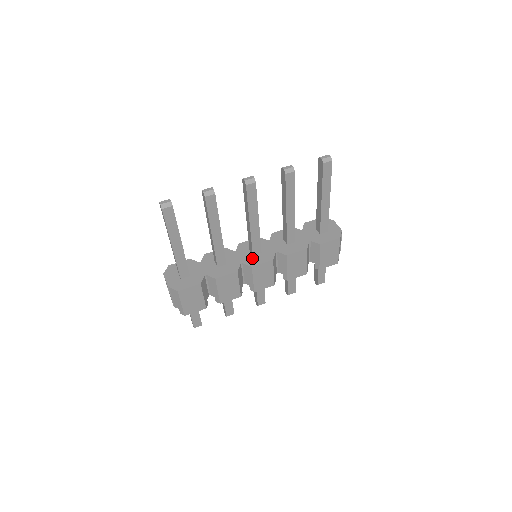
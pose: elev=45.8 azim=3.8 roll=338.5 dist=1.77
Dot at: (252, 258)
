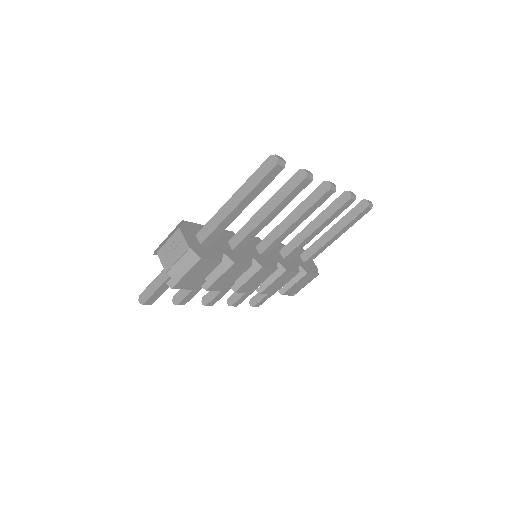
Dot at: (260, 257)
